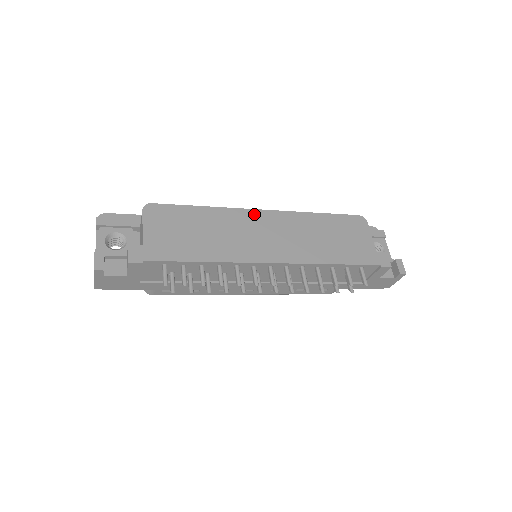
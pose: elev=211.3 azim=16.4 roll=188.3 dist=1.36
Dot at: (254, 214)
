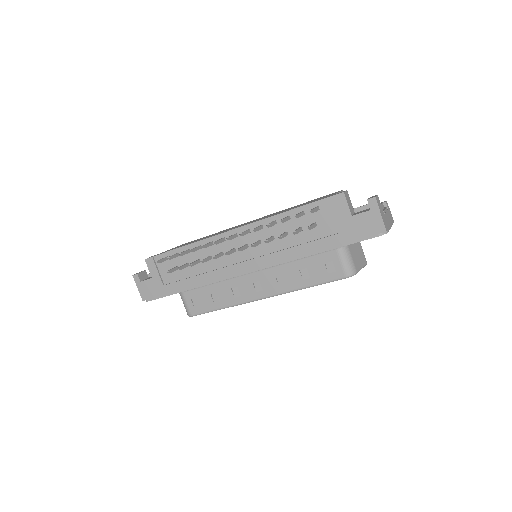
Dot at: occluded
